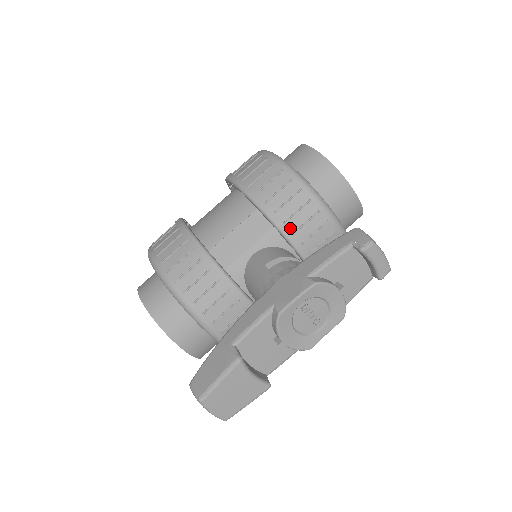
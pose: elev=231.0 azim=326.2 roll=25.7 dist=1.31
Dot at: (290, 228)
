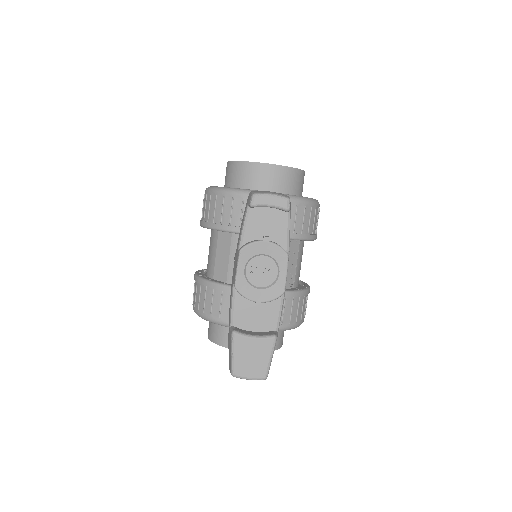
Dot at: (236, 225)
